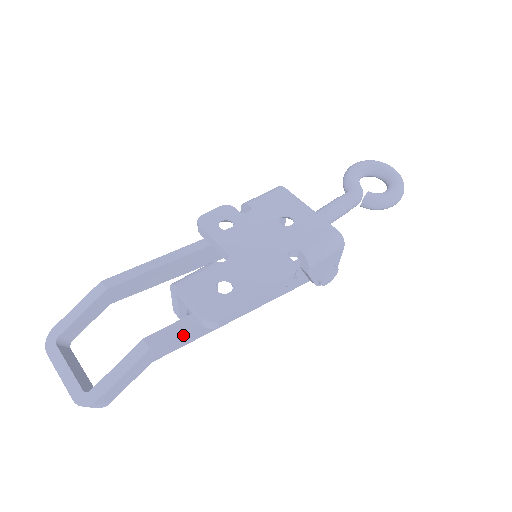
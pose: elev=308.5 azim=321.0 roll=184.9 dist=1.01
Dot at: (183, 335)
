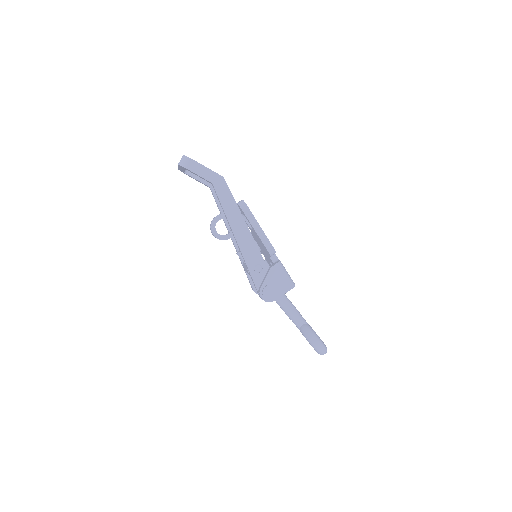
Dot at: (229, 196)
